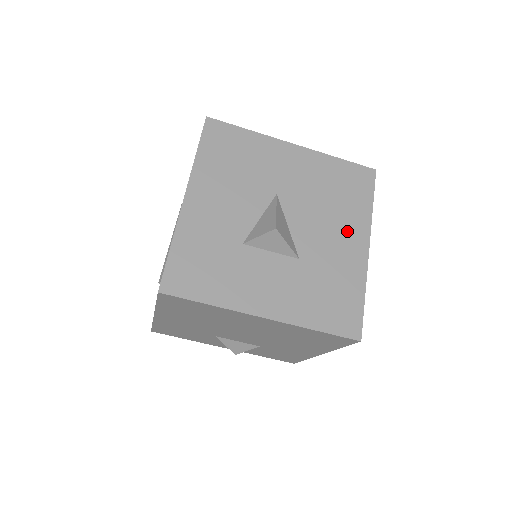
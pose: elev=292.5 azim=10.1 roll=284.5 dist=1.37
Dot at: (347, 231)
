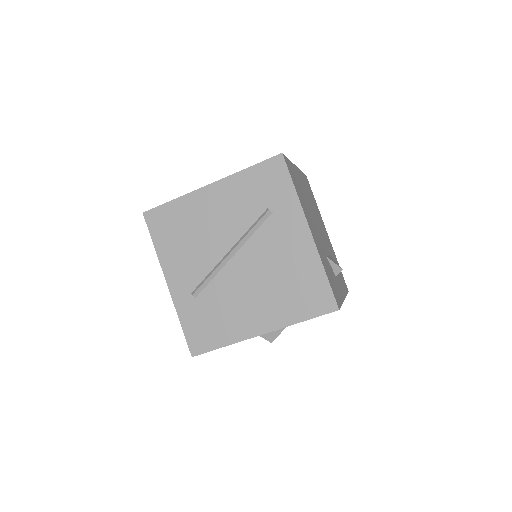
Dot at: occluded
